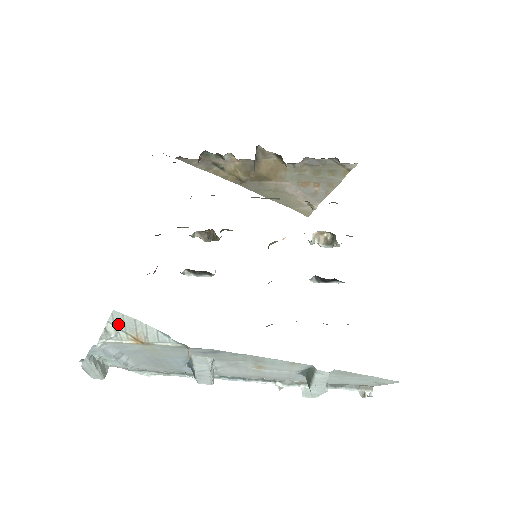
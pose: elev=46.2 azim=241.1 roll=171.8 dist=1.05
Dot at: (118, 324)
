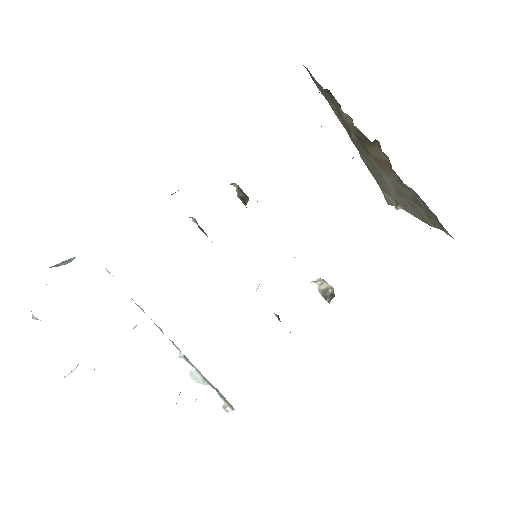
Dot at: occluded
